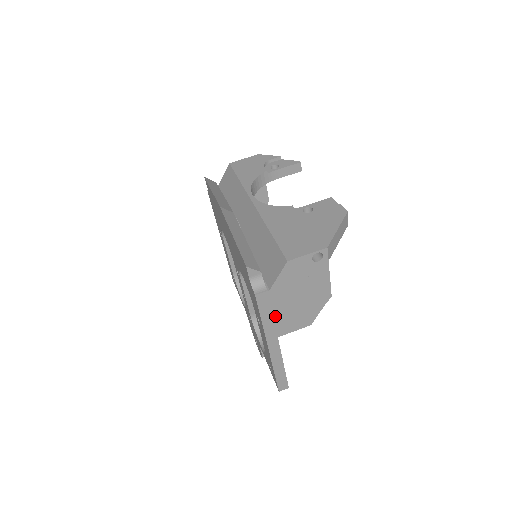
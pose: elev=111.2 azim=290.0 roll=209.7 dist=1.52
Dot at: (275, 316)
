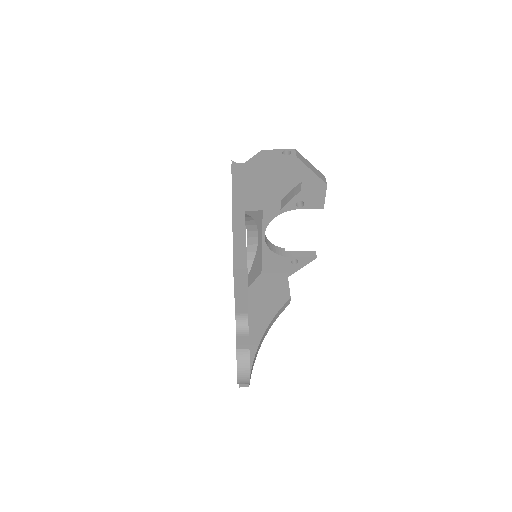
Dot at: (245, 183)
